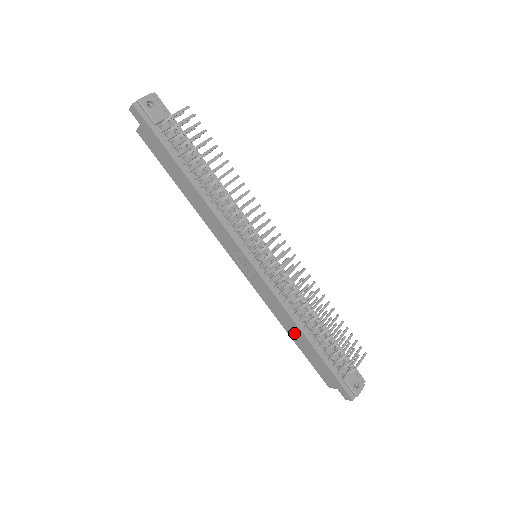
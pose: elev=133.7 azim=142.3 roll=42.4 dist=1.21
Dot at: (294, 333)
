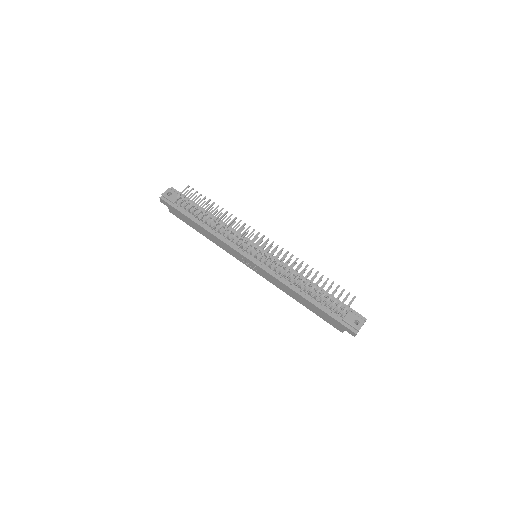
Dot at: (298, 298)
